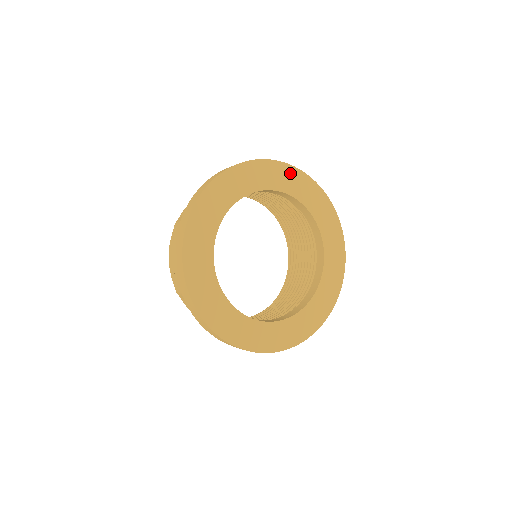
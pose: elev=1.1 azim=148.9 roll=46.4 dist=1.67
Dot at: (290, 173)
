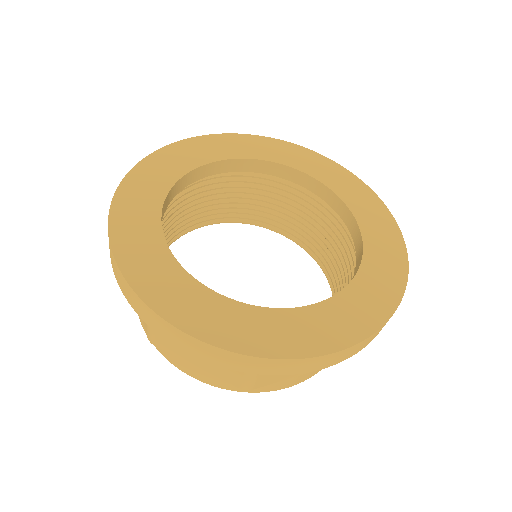
Dot at: (334, 169)
